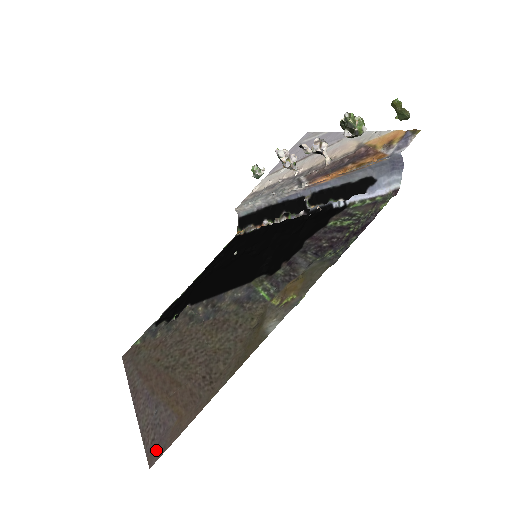
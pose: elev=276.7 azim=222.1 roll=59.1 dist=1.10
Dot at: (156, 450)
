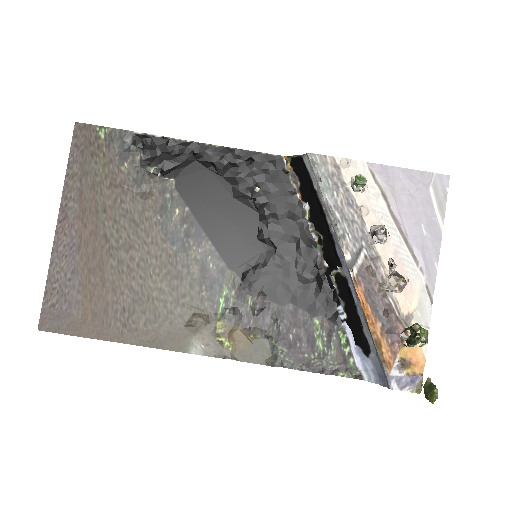
Dot at: (51, 321)
